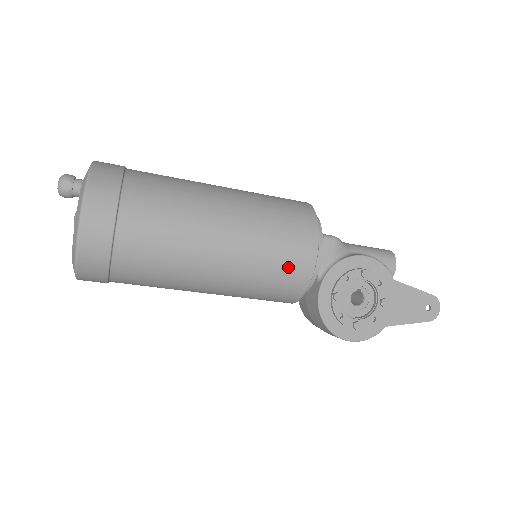
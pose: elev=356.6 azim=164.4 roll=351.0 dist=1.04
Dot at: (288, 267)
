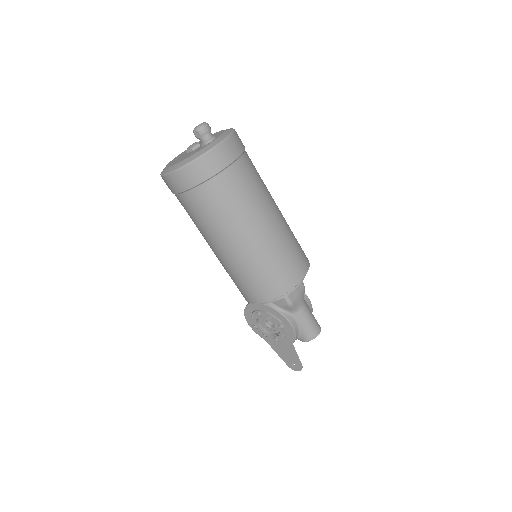
Dot at: (241, 289)
